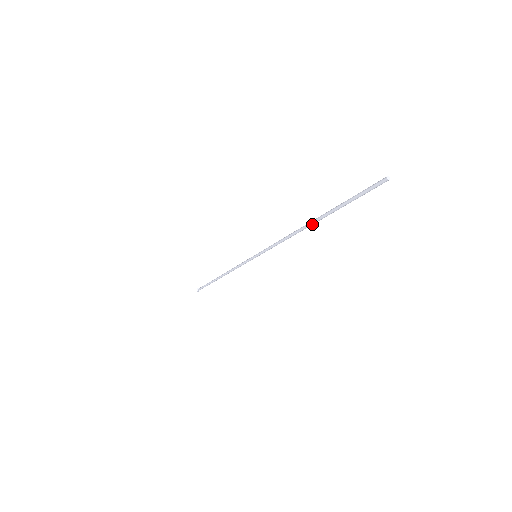
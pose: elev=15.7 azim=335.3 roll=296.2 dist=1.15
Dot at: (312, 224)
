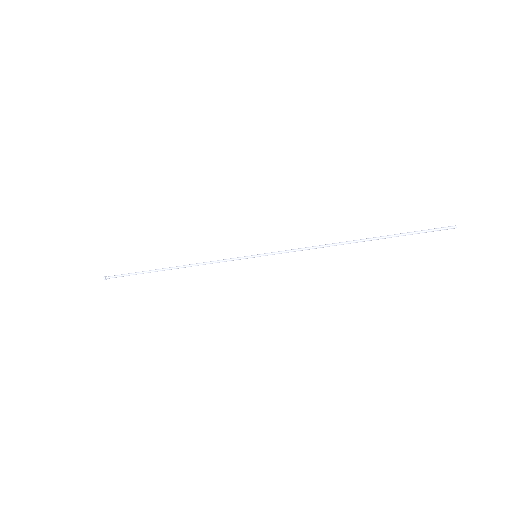
Dot at: (358, 241)
